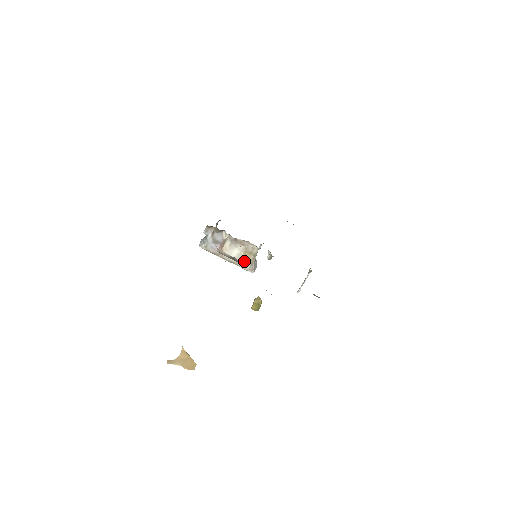
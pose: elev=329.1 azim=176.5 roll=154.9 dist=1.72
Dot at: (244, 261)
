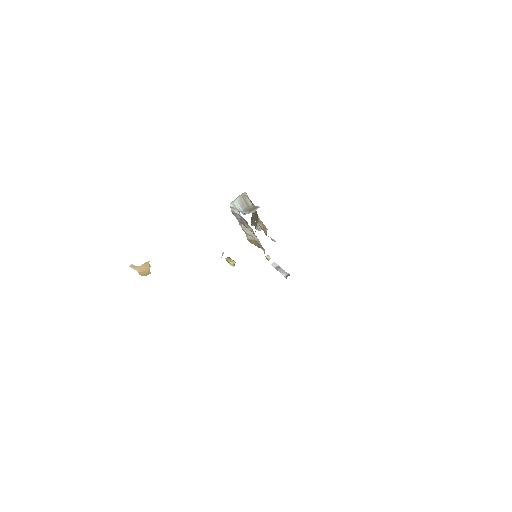
Dot at: (251, 240)
